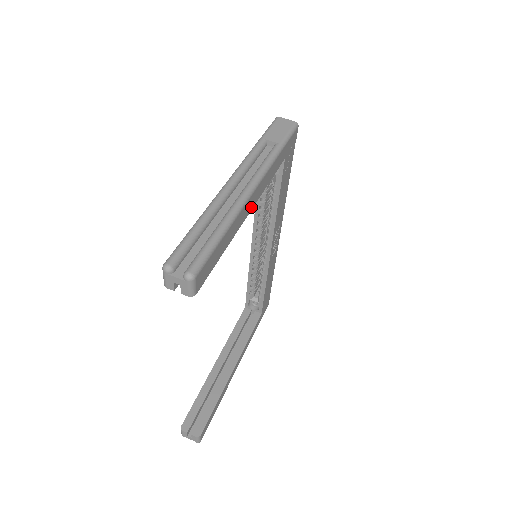
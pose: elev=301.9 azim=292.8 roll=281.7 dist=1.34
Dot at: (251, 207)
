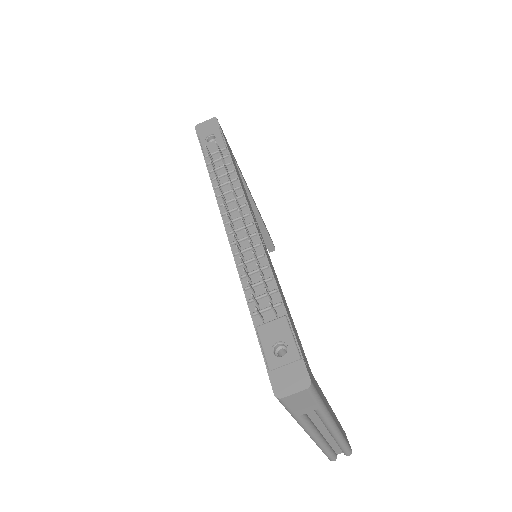
Dot at: occluded
